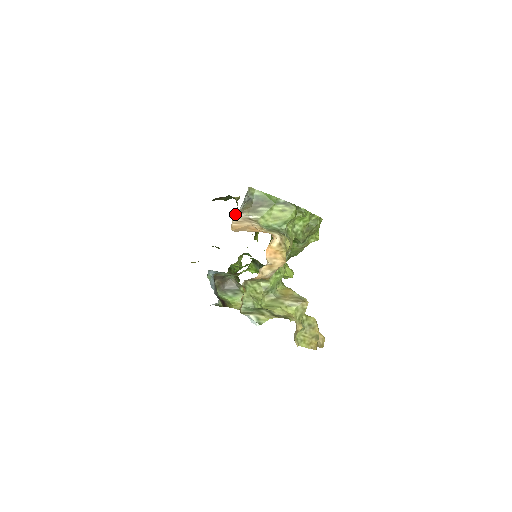
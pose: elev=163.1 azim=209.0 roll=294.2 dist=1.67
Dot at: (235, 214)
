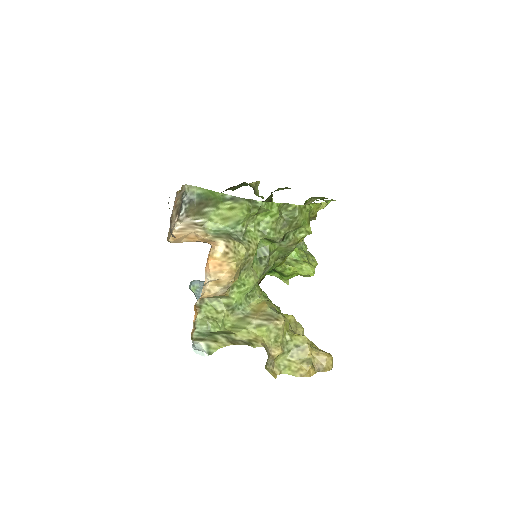
Dot at: (177, 220)
